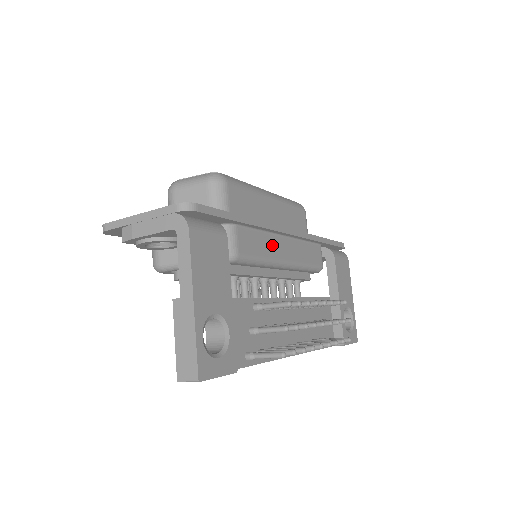
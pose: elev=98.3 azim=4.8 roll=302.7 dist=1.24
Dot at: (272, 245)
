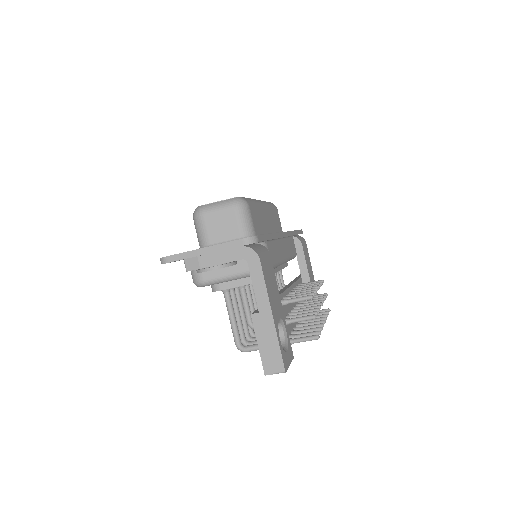
Dot at: (279, 249)
